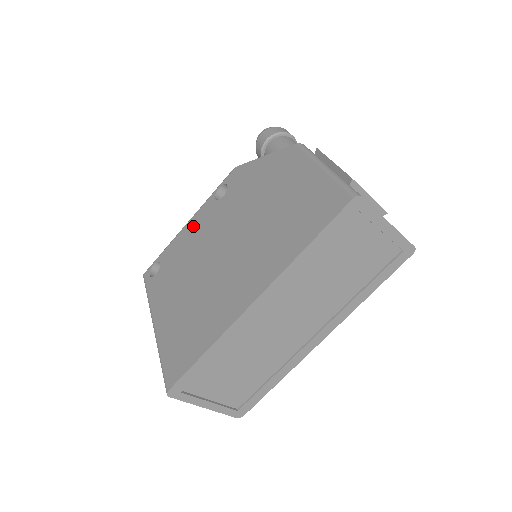
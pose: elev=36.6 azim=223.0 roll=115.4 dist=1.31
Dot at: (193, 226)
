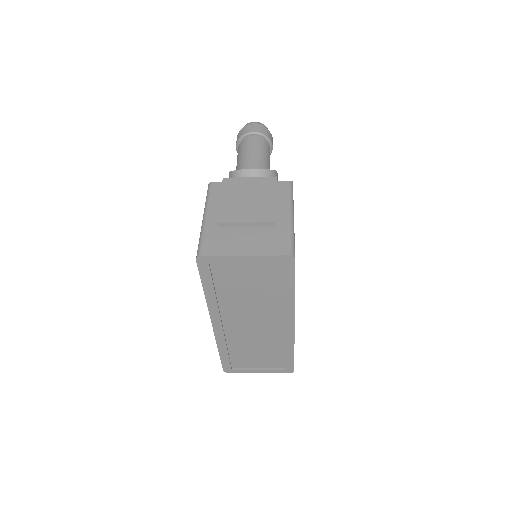
Dot at: occluded
